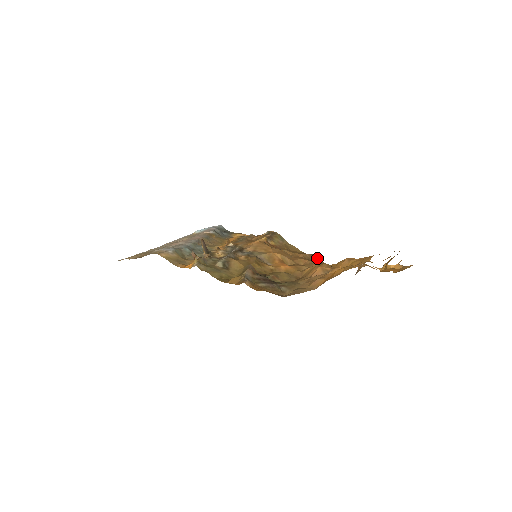
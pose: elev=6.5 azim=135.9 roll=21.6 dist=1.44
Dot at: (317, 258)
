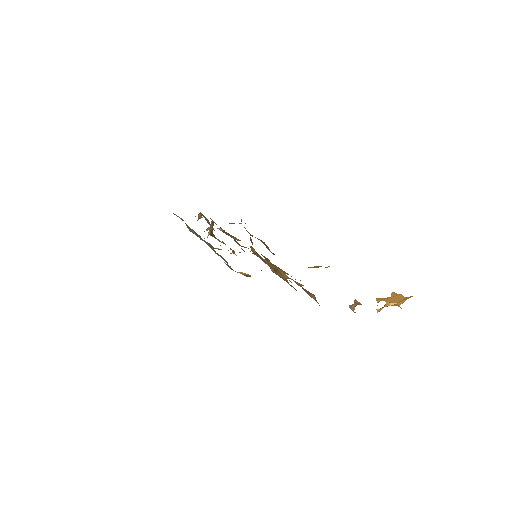
Dot at: (314, 296)
